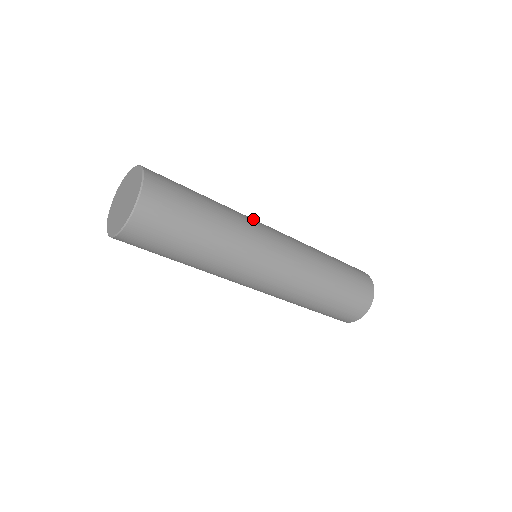
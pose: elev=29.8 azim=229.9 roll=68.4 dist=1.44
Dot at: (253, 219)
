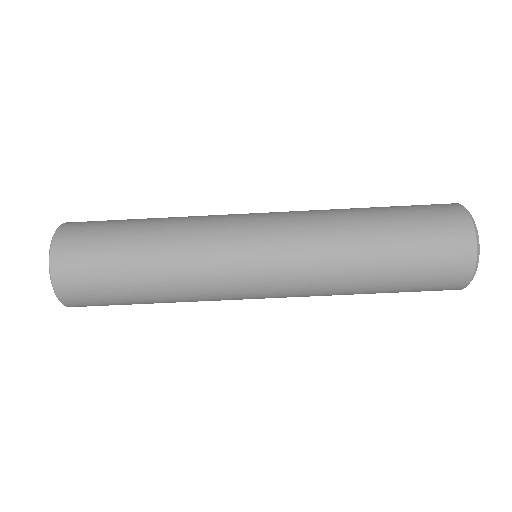
Dot at: (222, 215)
